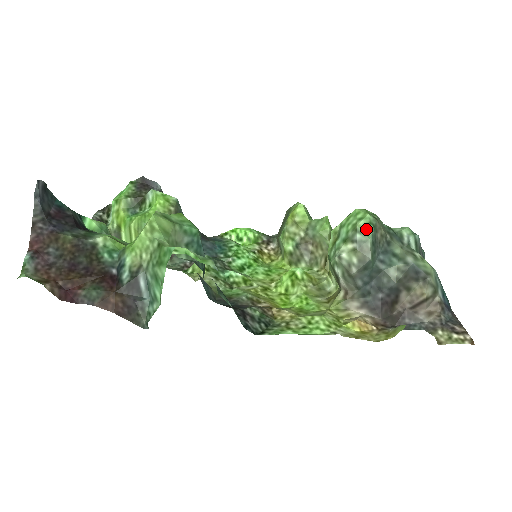
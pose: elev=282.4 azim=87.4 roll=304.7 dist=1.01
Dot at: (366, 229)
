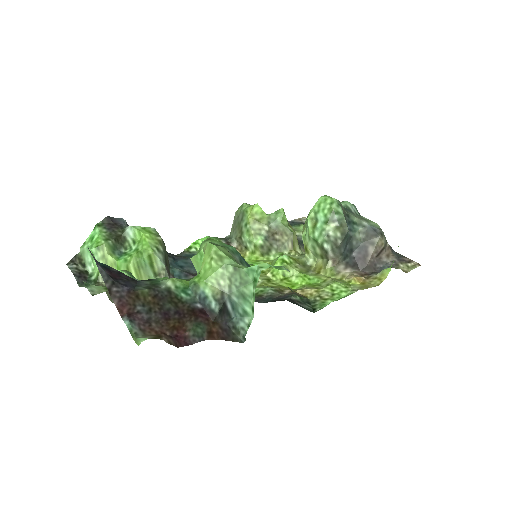
Dot at: (339, 210)
